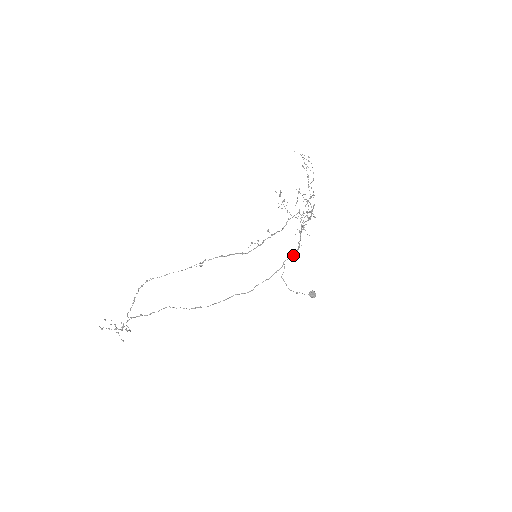
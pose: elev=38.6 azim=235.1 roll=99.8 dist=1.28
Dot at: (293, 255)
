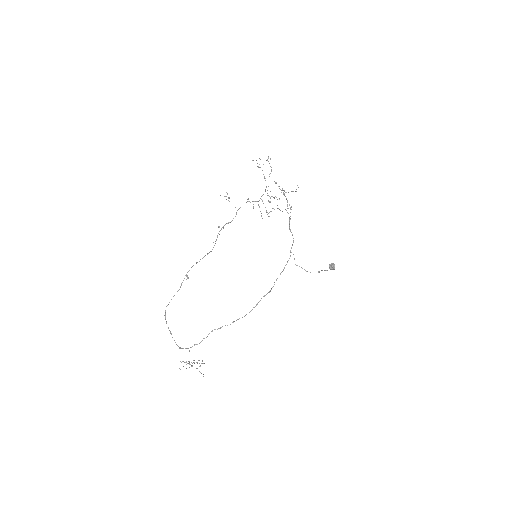
Dot at: occluded
